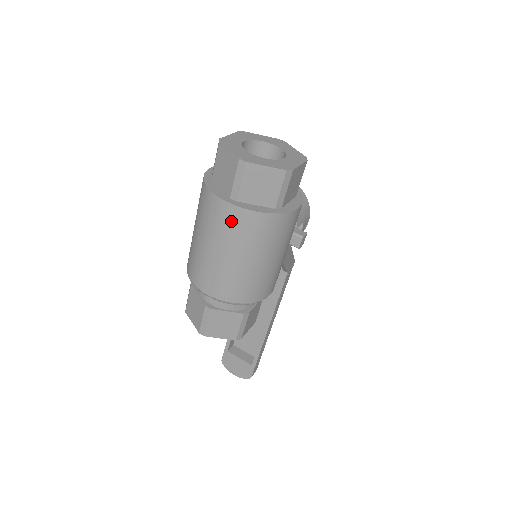
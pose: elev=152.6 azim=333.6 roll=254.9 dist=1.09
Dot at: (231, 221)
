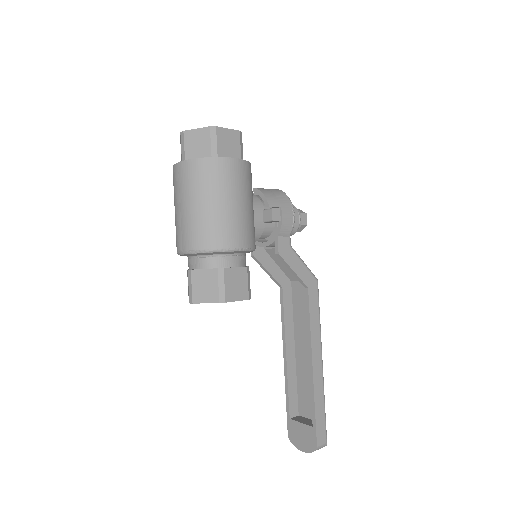
Dot at: (181, 175)
